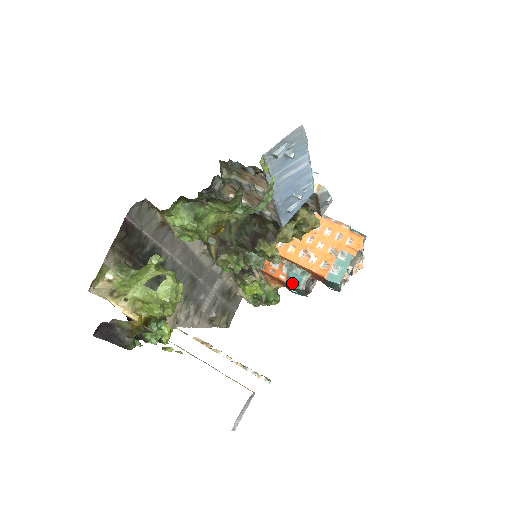
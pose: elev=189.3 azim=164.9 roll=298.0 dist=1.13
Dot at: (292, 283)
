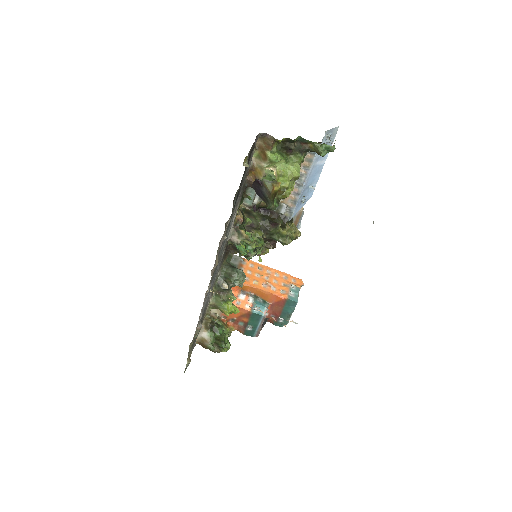
Dot at: (256, 310)
